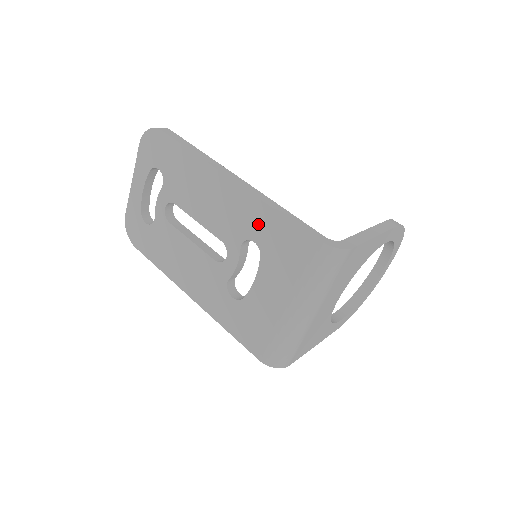
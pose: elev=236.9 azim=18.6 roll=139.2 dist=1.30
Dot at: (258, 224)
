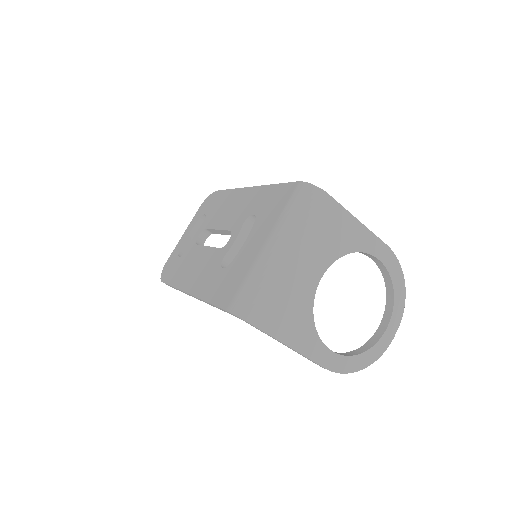
Dot at: (260, 201)
